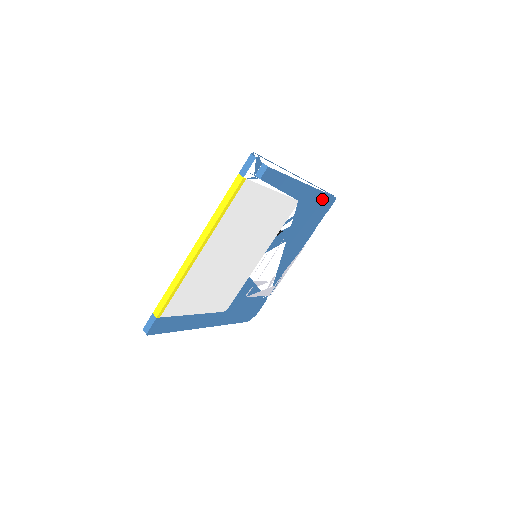
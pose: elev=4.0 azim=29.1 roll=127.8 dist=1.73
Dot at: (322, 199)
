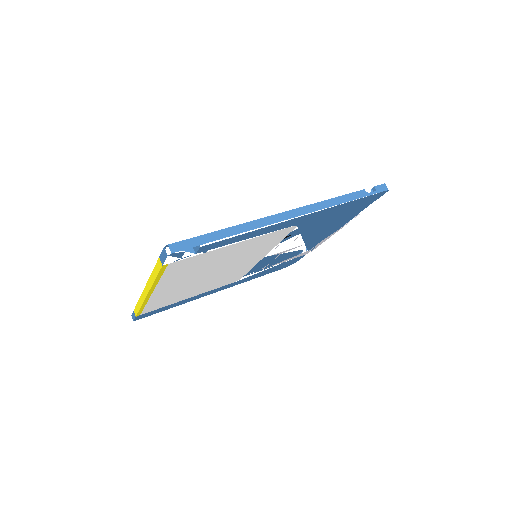
Dot at: (353, 203)
